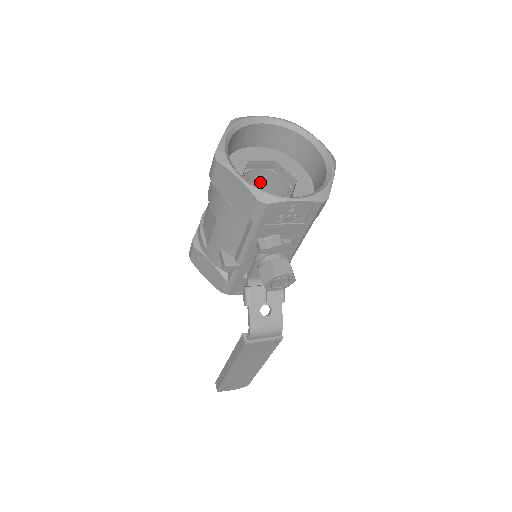
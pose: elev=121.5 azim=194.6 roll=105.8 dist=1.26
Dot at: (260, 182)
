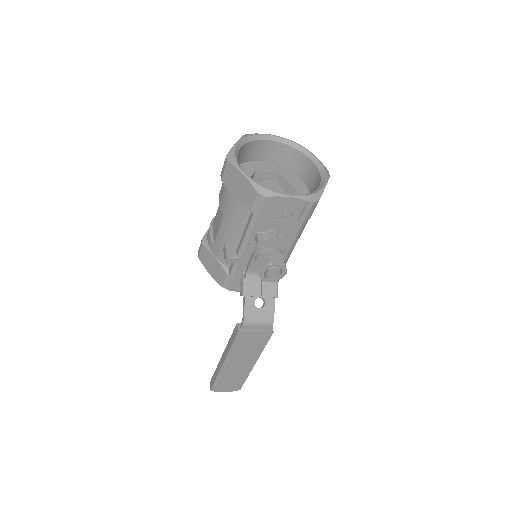
Dot at: occluded
